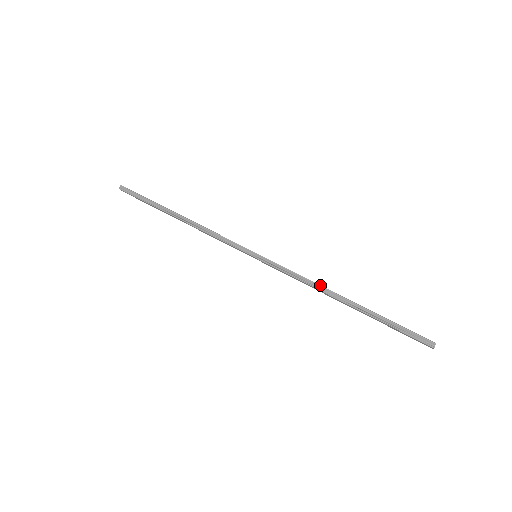
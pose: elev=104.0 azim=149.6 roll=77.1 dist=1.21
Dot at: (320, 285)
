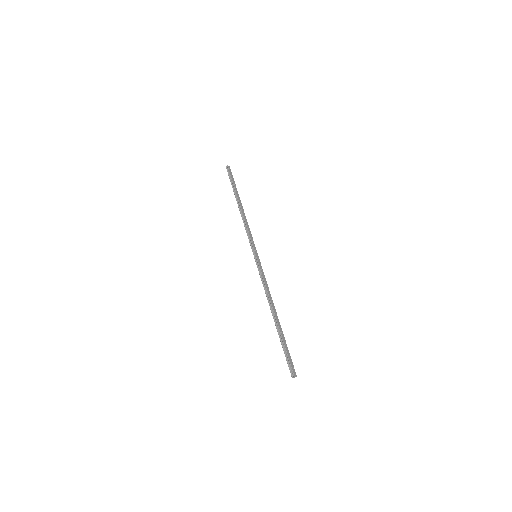
Dot at: (269, 297)
